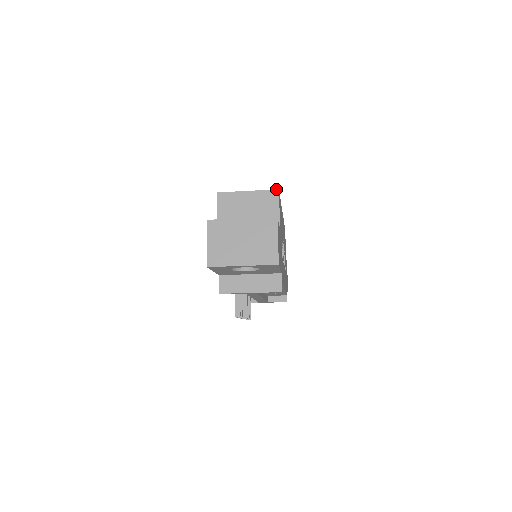
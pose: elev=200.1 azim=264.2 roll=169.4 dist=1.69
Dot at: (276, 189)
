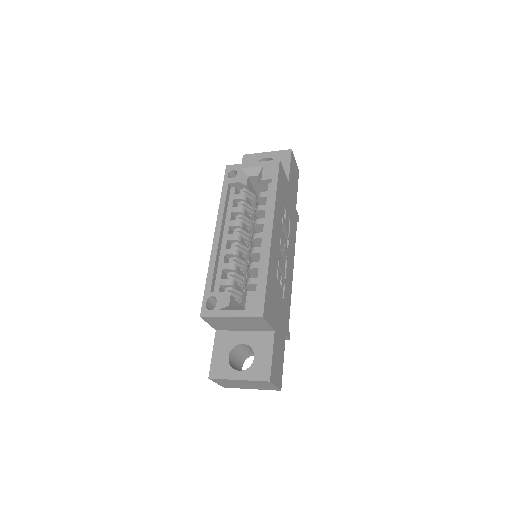
Dot at: (260, 317)
